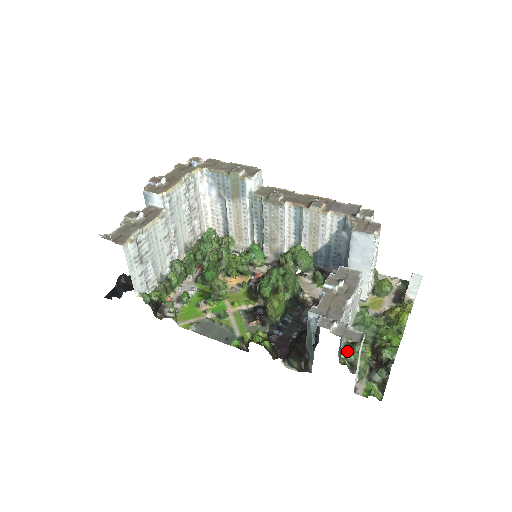
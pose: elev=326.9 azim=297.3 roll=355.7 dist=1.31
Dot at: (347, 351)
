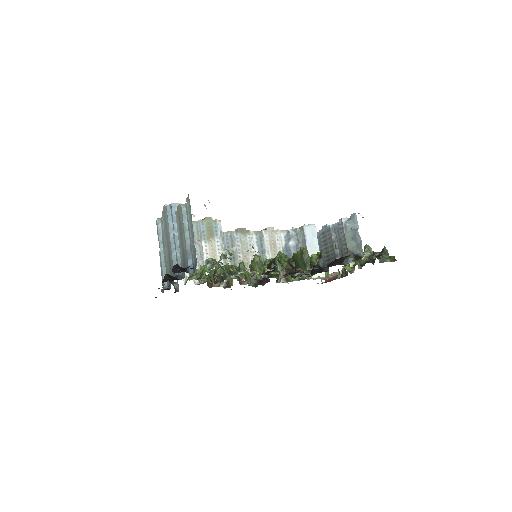
Dot at: occluded
